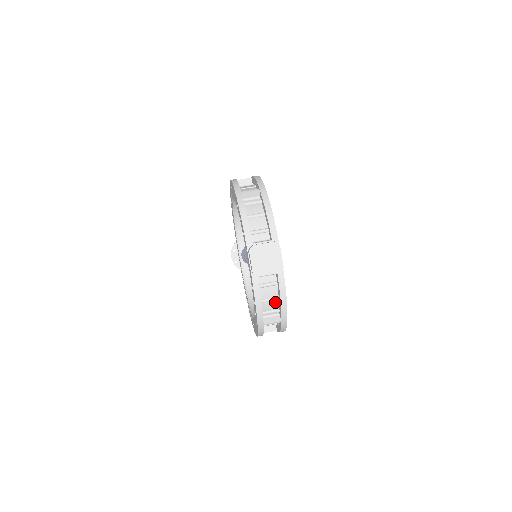
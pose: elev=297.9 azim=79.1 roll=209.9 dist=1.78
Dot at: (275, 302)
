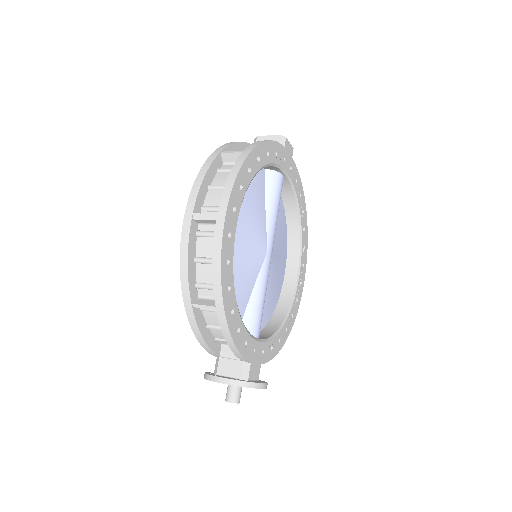
Dot at: occluded
